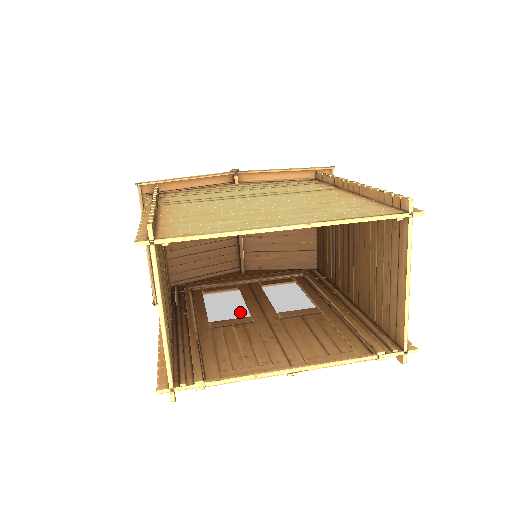
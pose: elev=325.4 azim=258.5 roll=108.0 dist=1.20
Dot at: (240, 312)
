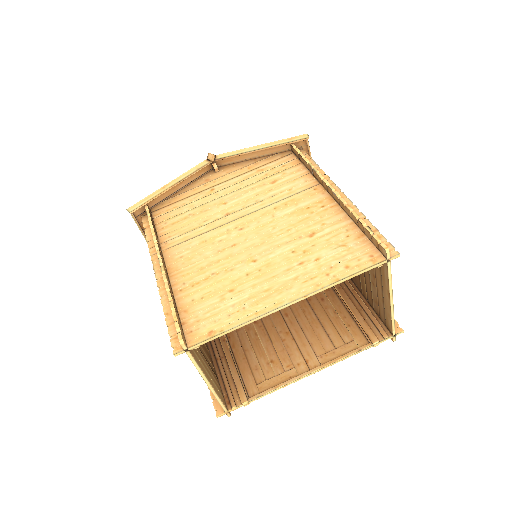
Dot at: occluded
